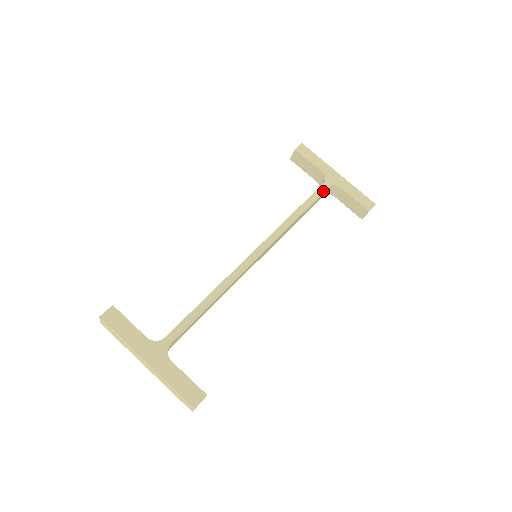
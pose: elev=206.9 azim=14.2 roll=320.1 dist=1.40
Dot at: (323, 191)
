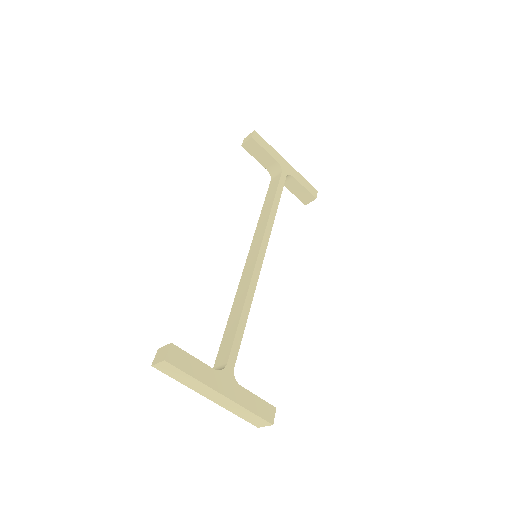
Dot at: (284, 181)
